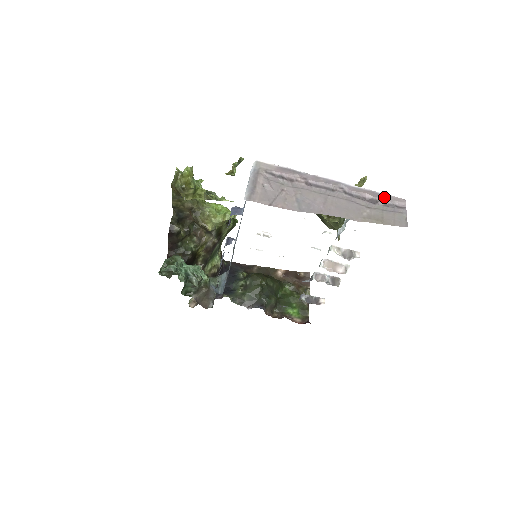
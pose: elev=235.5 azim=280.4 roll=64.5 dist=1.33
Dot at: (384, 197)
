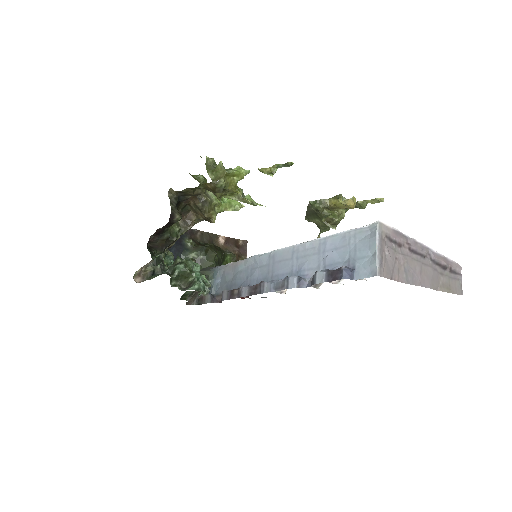
Dot at: (451, 264)
